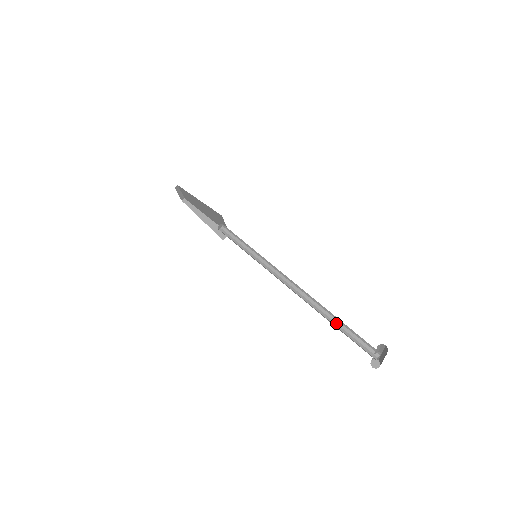
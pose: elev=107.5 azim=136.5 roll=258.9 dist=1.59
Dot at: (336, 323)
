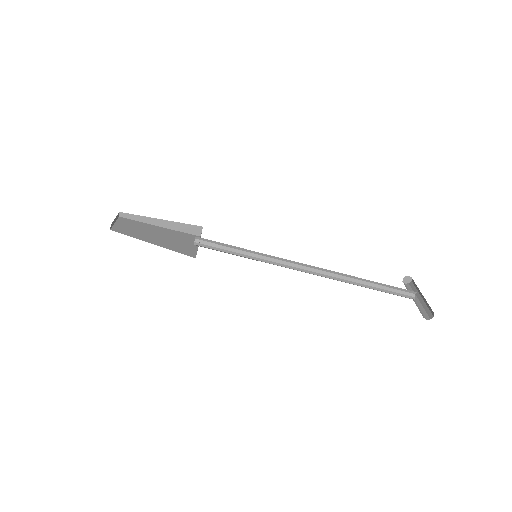
Dot at: (367, 282)
